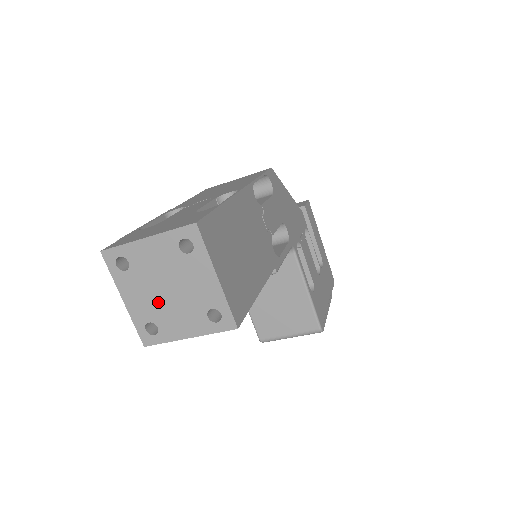
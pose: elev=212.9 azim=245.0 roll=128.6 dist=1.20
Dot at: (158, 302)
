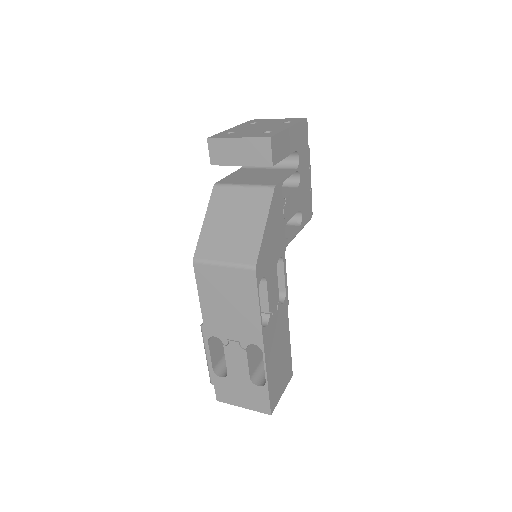
Dot at: occluded
